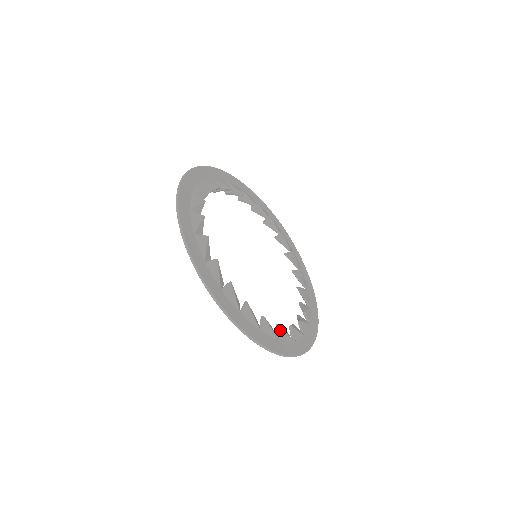
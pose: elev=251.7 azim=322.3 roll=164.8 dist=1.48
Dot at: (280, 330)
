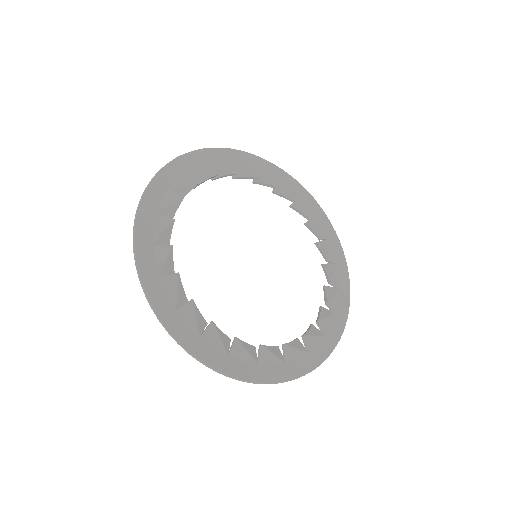
Dot at: (210, 329)
